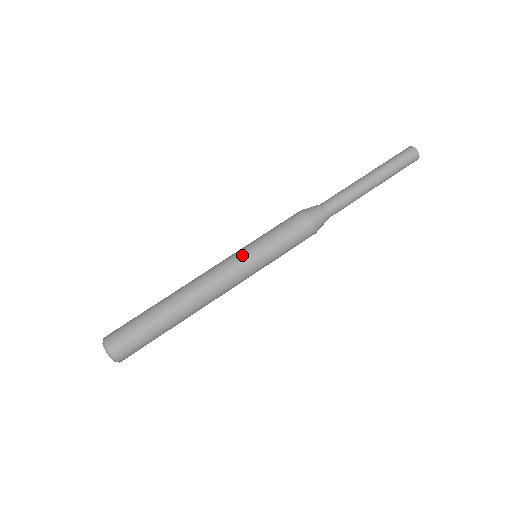
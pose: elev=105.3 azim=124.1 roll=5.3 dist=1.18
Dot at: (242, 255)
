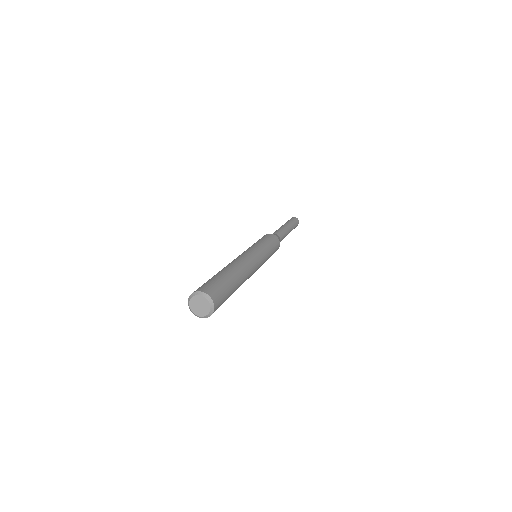
Dot at: occluded
